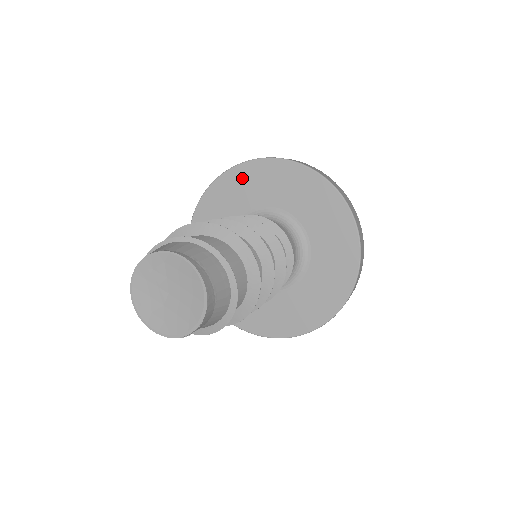
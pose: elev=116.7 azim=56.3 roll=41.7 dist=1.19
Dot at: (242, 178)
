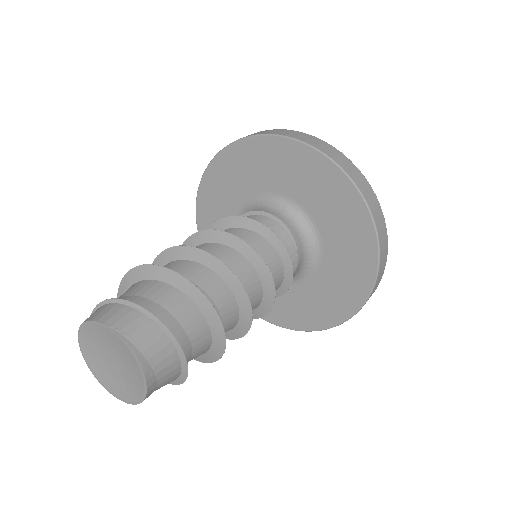
Dot at: (298, 160)
